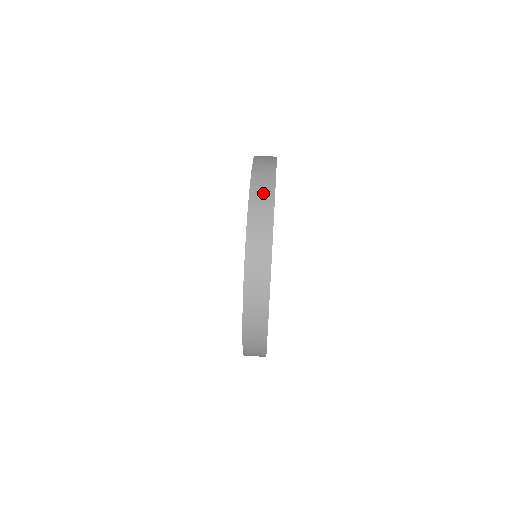
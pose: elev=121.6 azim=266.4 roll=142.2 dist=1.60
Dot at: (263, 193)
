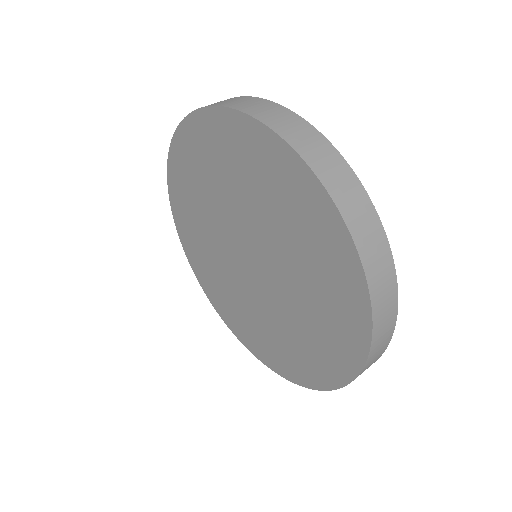
Dot at: (305, 137)
